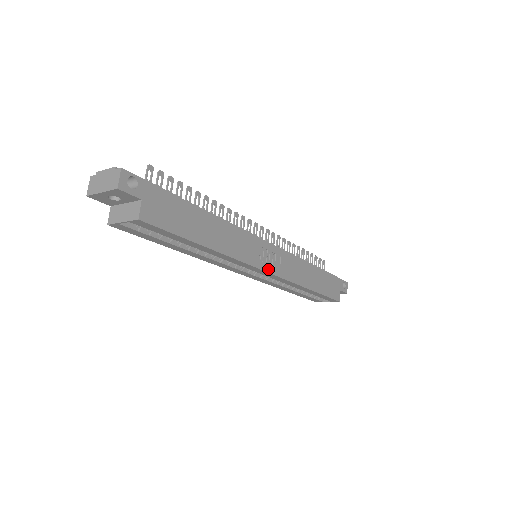
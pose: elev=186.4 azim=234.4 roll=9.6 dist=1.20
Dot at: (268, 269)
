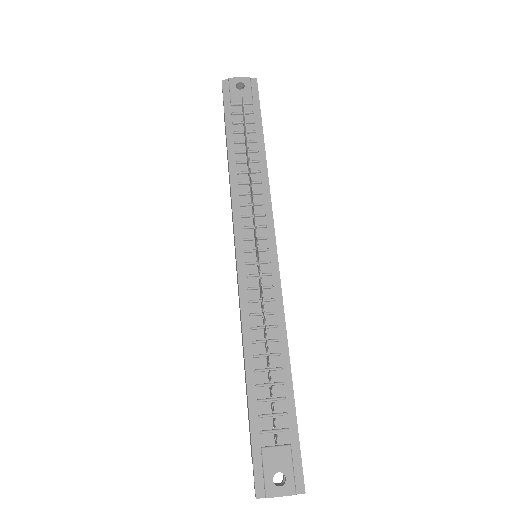
Dot at: occluded
